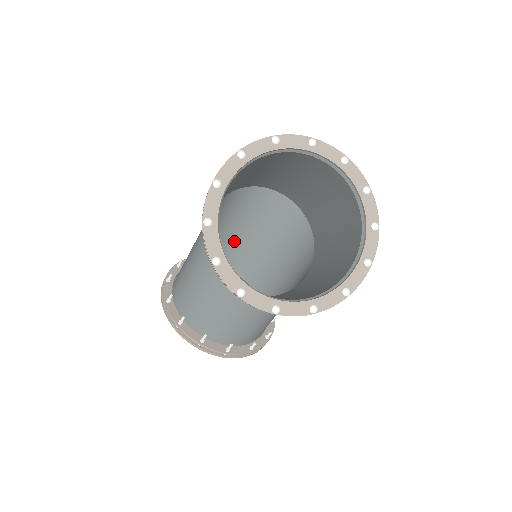
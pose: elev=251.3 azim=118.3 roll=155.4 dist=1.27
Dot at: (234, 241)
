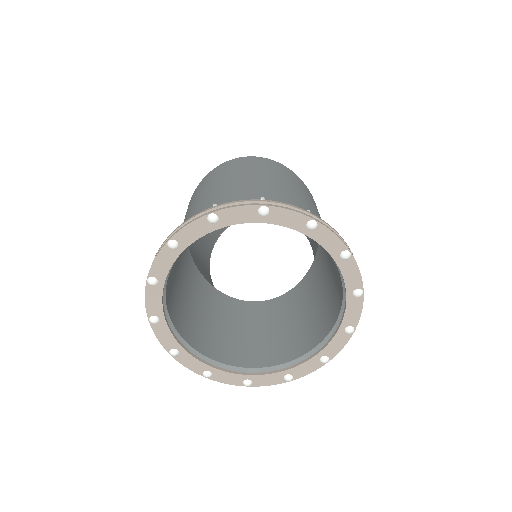
Dot at: occluded
